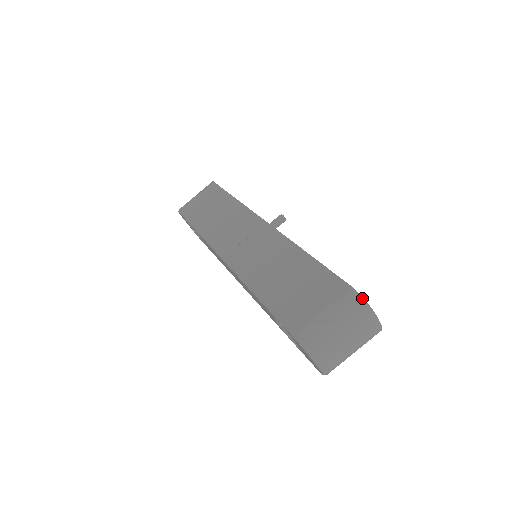
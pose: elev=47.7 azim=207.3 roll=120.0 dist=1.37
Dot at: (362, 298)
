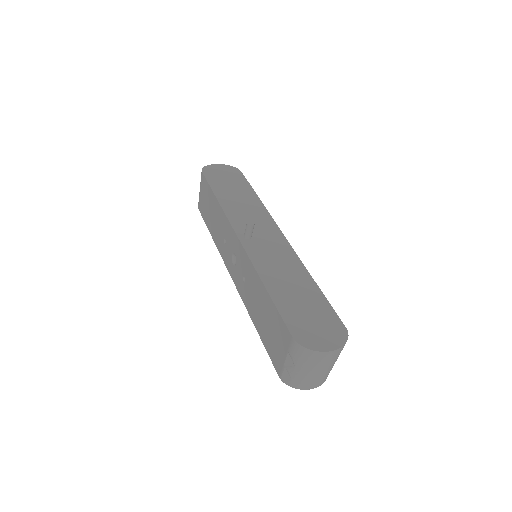
Dot at: (304, 348)
